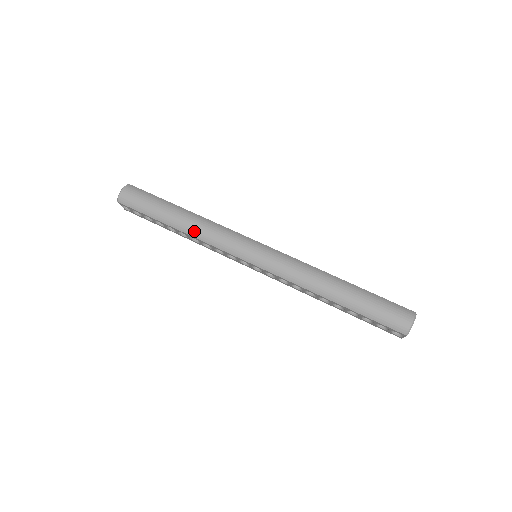
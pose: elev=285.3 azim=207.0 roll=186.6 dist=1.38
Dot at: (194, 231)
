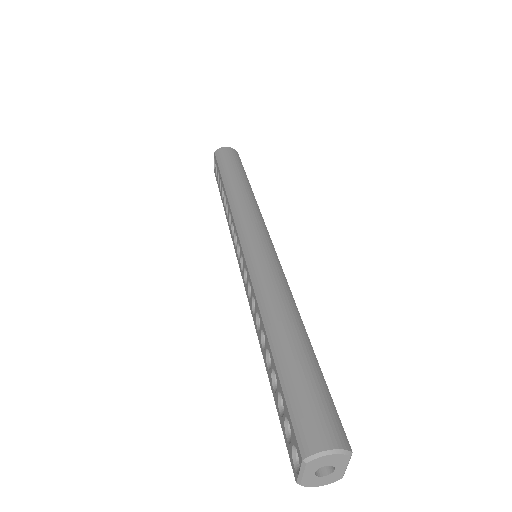
Dot at: (234, 195)
